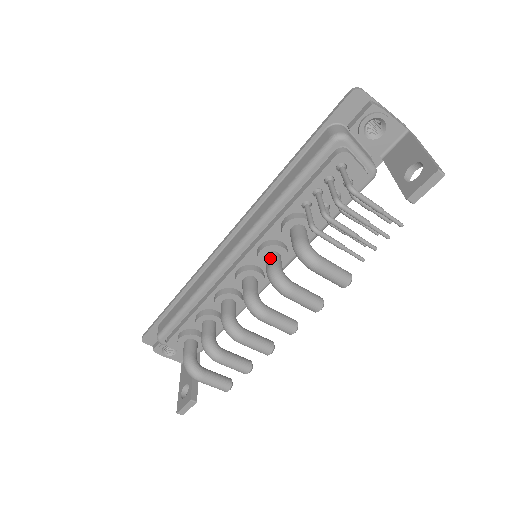
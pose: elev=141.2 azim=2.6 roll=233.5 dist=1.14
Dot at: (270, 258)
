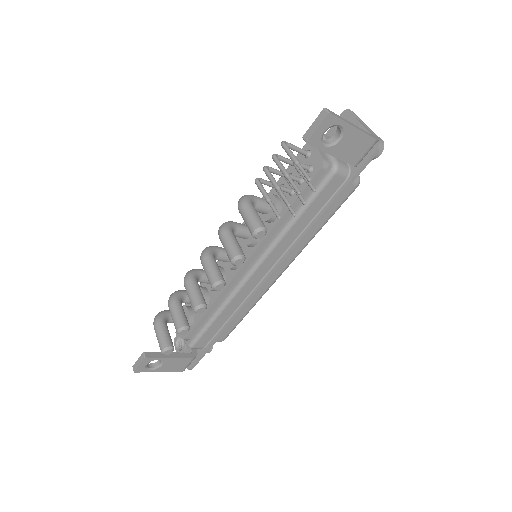
Dot at: occluded
